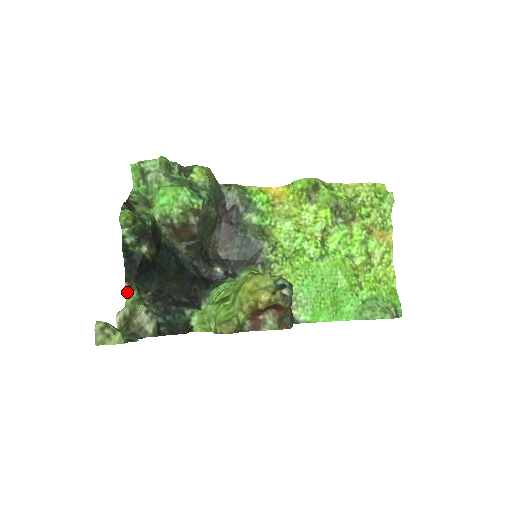
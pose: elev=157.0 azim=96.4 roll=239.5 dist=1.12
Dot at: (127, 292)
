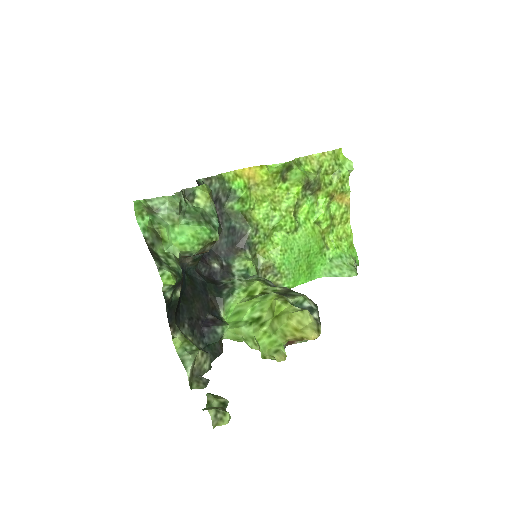
Dot at: (173, 336)
